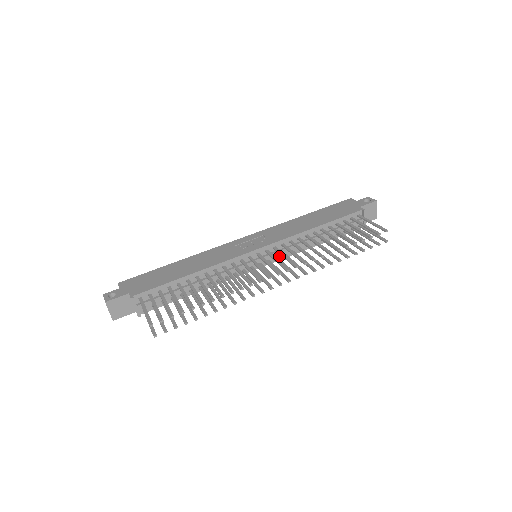
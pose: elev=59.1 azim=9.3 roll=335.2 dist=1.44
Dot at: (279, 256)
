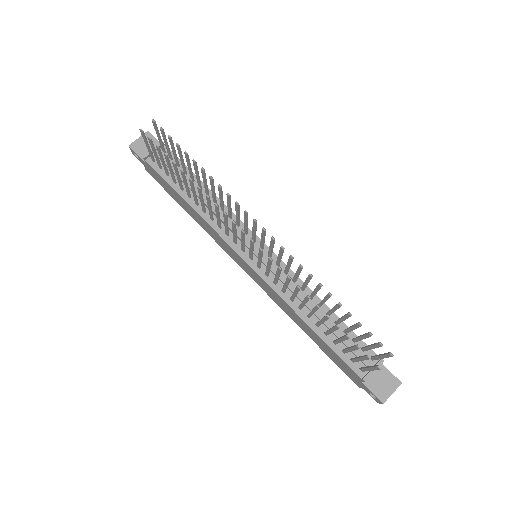
Dot at: (270, 278)
